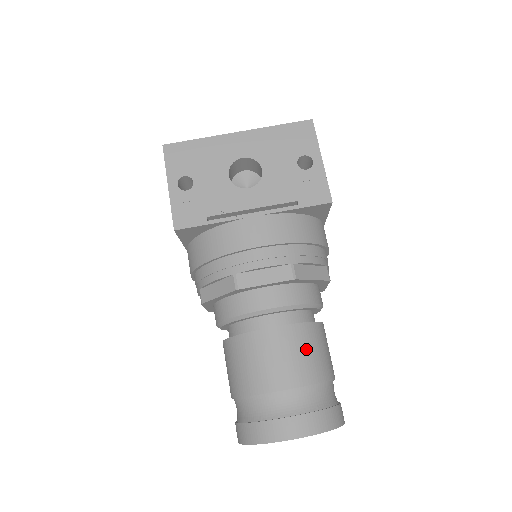
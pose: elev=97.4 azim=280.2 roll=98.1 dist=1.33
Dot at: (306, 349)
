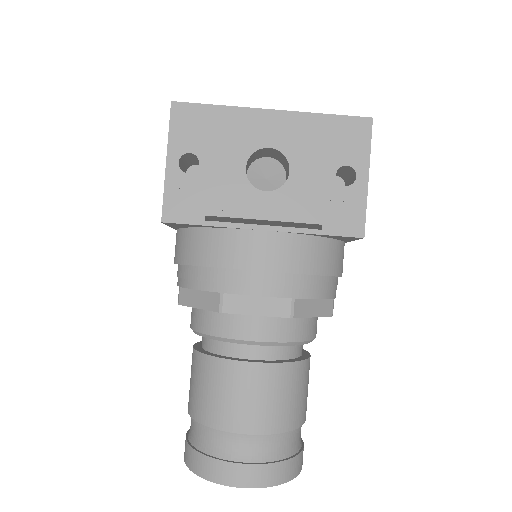
Dot at: (282, 393)
